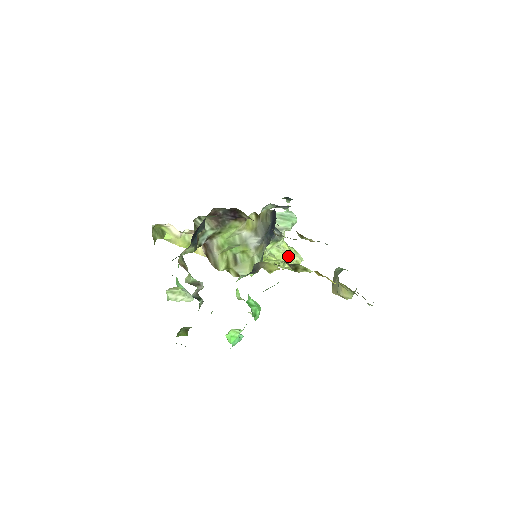
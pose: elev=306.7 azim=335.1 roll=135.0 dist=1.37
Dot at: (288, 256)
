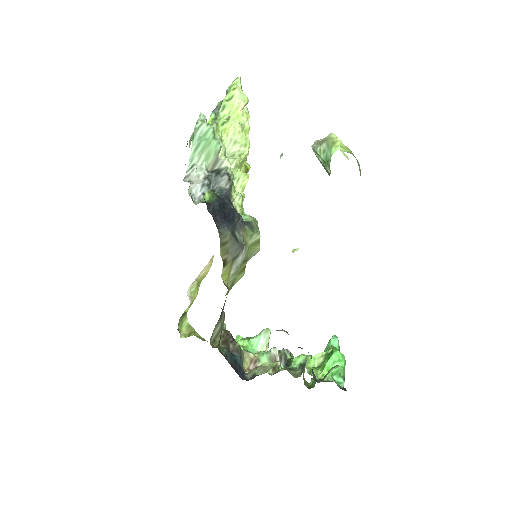
Dot at: (242, 140)
